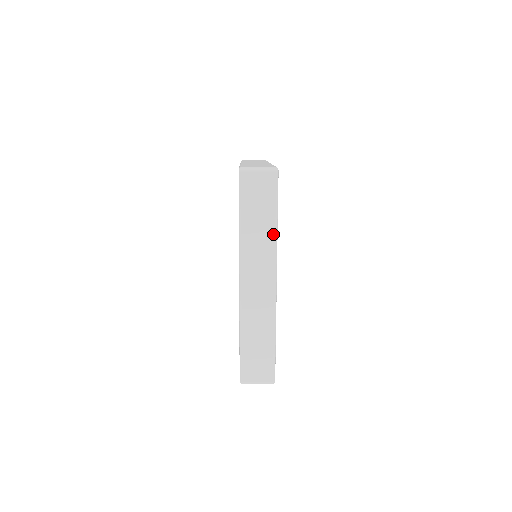
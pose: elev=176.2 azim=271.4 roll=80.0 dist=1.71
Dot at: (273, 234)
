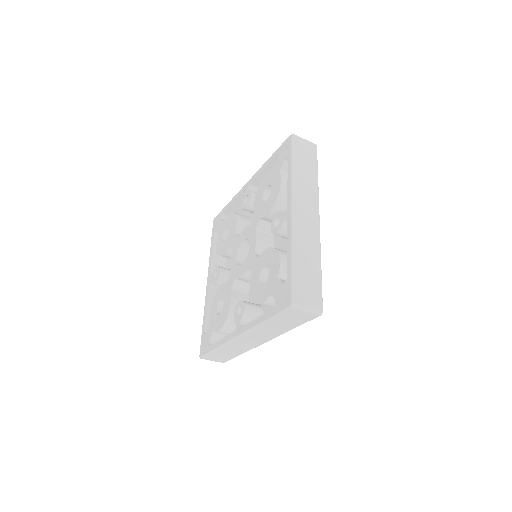
Dot at: (316, 183)
